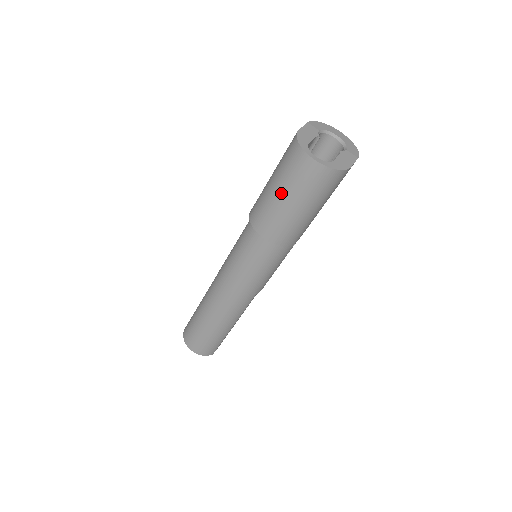
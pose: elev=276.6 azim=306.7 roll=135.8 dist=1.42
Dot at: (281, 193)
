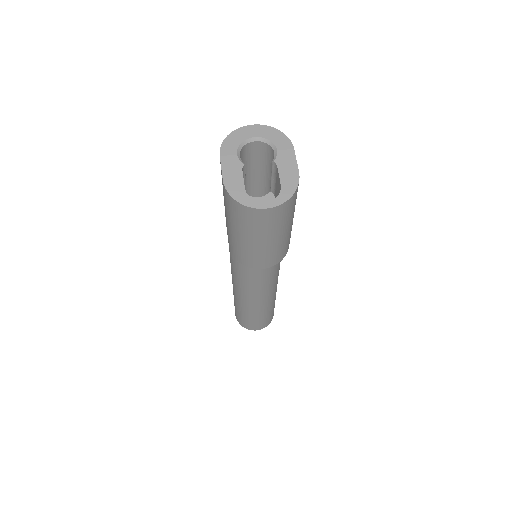
Dot at: (254, 240)
